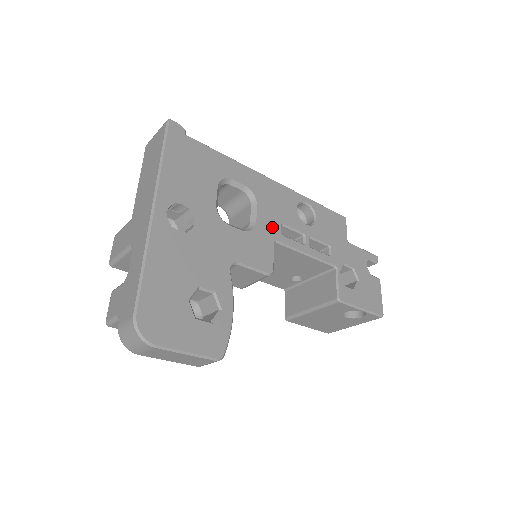
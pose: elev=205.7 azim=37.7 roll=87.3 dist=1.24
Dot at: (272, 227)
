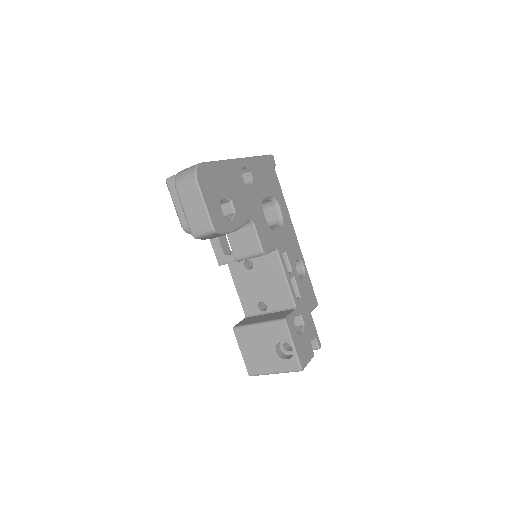
Dot at: (280, 243)
